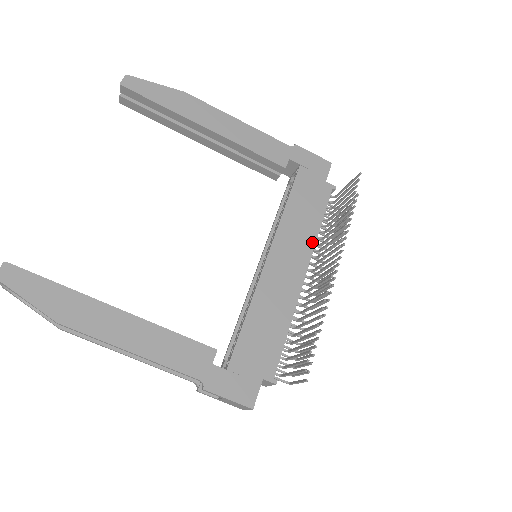
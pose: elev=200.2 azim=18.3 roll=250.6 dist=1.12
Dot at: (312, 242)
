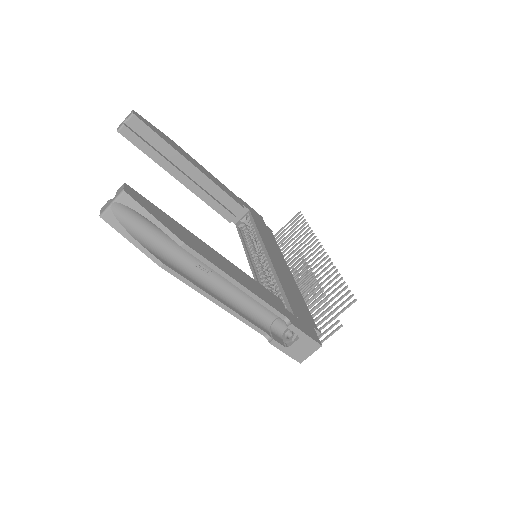
Dot at: (282, 255)
